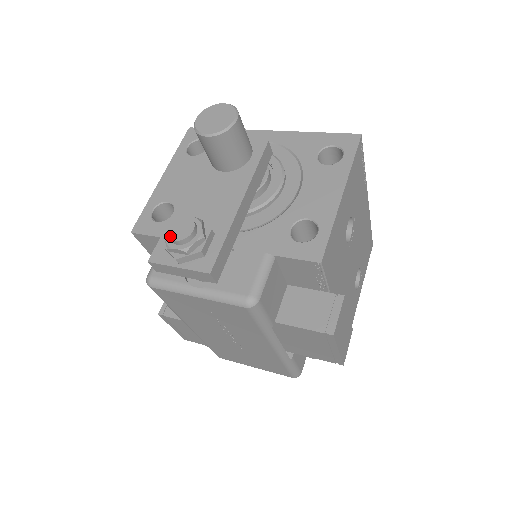
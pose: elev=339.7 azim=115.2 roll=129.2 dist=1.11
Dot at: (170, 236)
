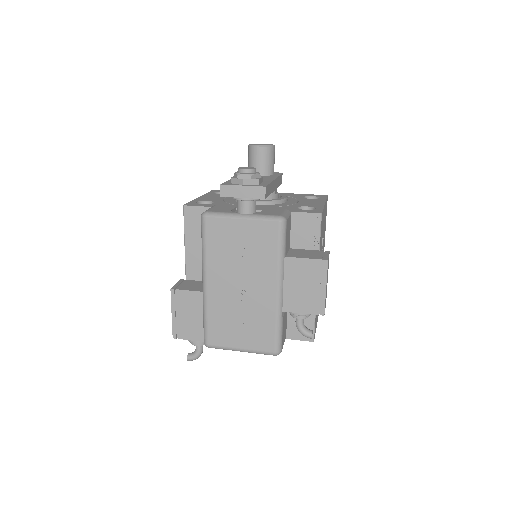
Dot at: (241, 168)
